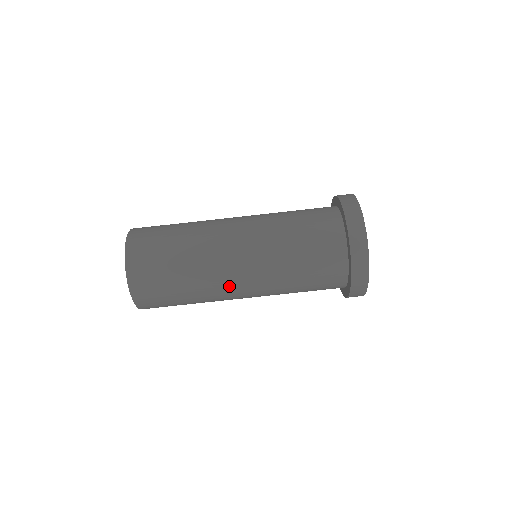
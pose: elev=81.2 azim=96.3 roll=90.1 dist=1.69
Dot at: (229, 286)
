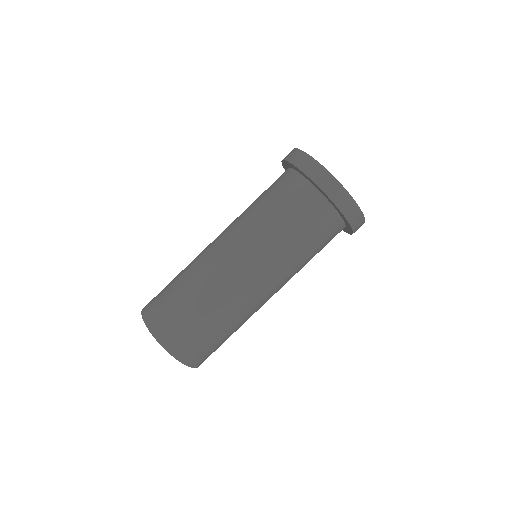
Dot at: (259, 302)
